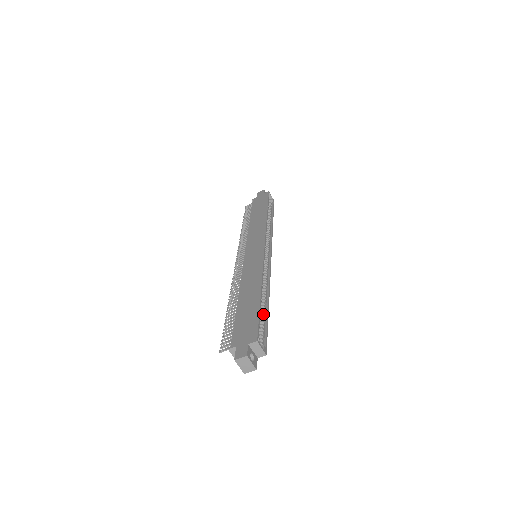
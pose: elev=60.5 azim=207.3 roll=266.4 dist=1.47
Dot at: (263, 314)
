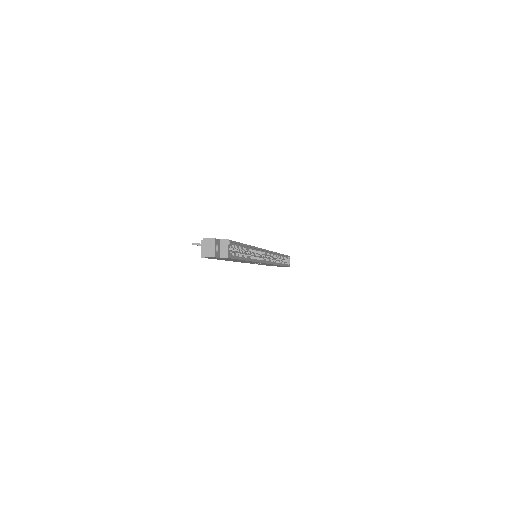
Dot at: (241, 254)
